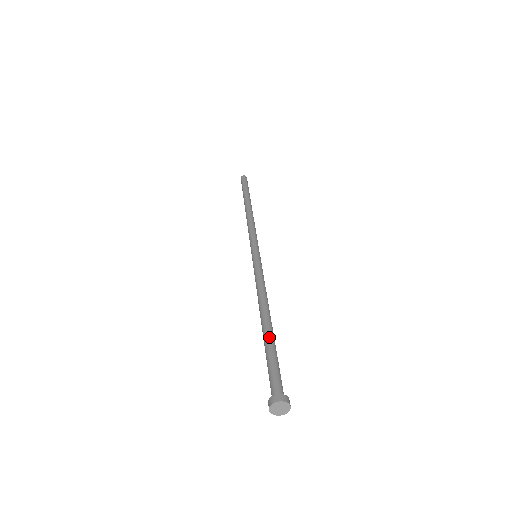
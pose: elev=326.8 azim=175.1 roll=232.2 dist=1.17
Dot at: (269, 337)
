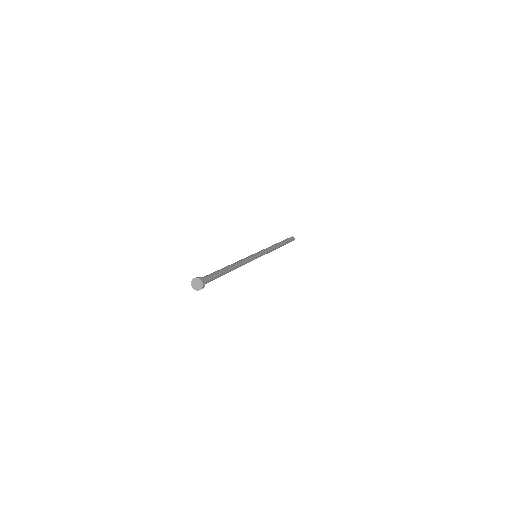
Dot at: (223, 269)
